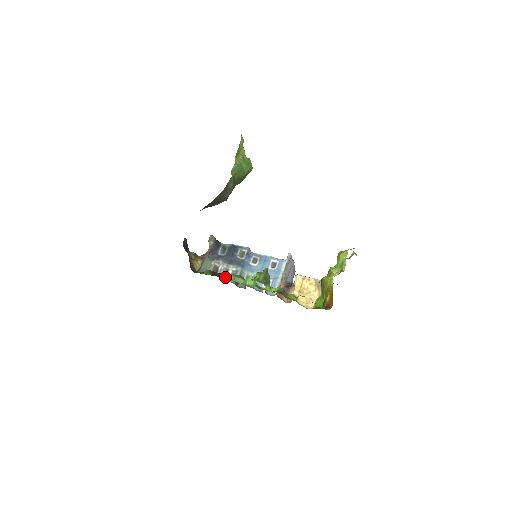
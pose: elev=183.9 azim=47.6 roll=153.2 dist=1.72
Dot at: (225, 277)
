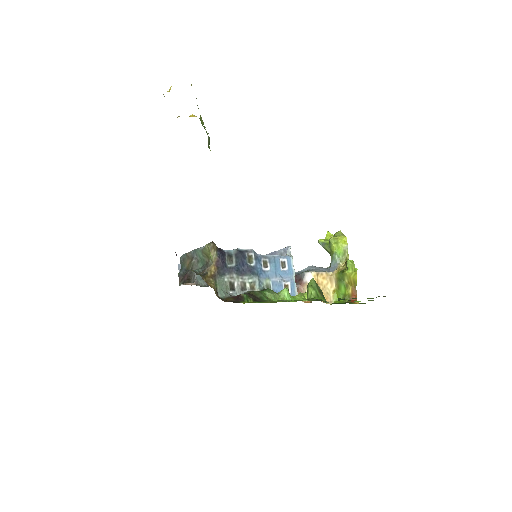
Dot at: (267, 298)
